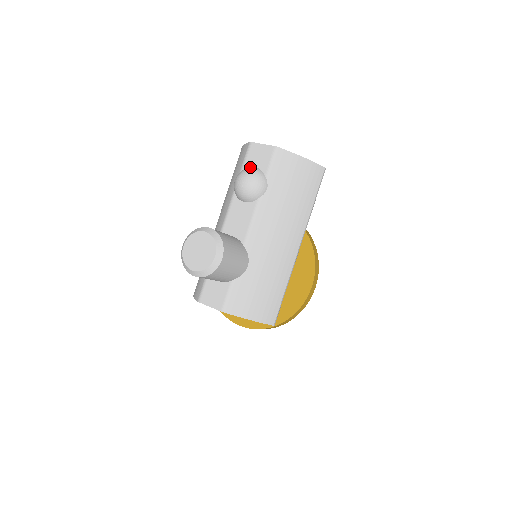
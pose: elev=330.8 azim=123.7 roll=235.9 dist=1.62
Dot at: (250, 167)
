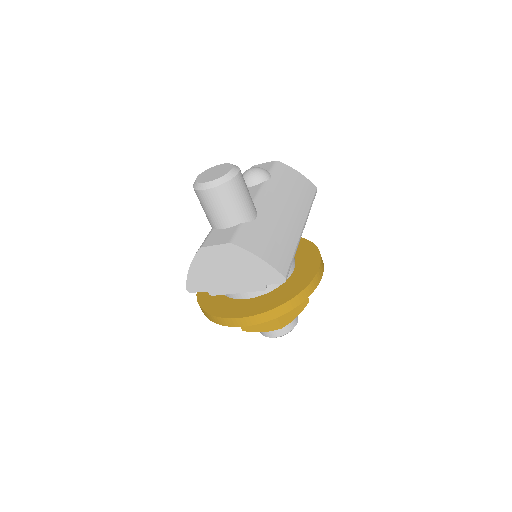
Dot at: occluded
